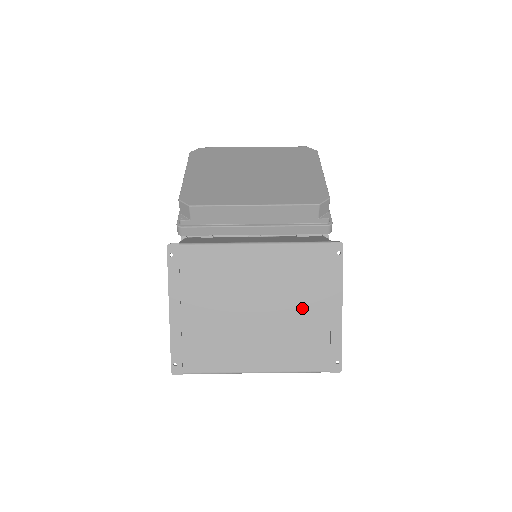
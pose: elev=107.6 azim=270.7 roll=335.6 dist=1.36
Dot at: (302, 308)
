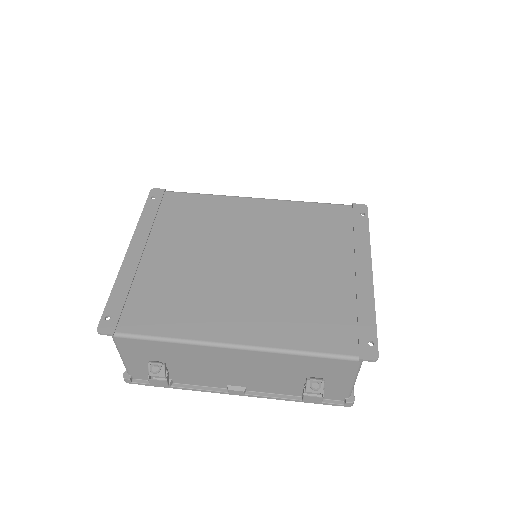
Dot at: (314, 266)
